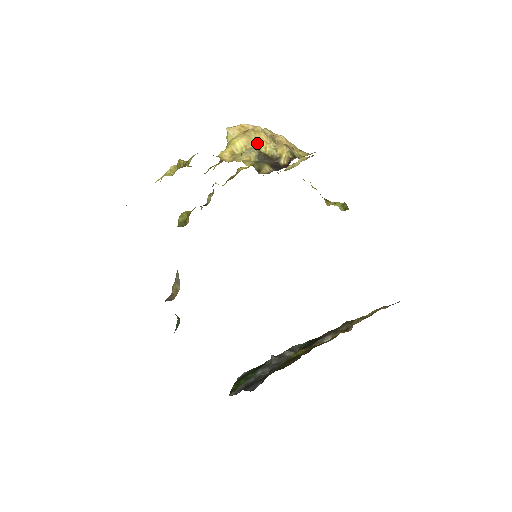
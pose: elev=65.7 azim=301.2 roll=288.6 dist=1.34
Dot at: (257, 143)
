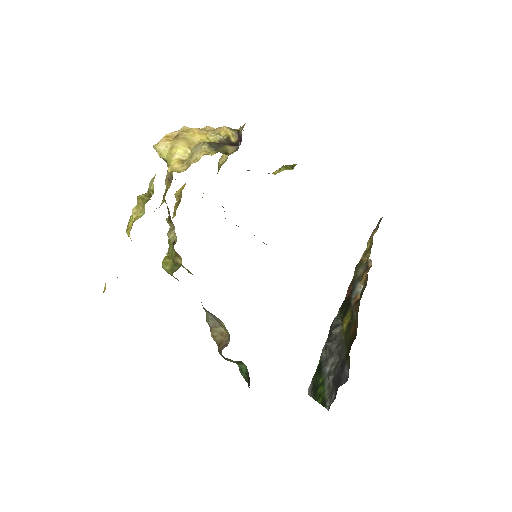
Dot at: (197, 139)
